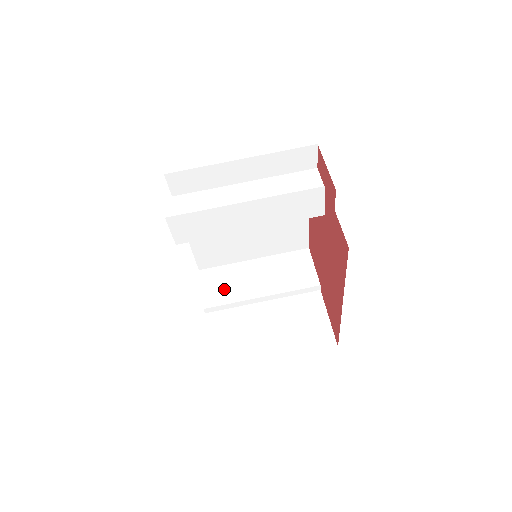
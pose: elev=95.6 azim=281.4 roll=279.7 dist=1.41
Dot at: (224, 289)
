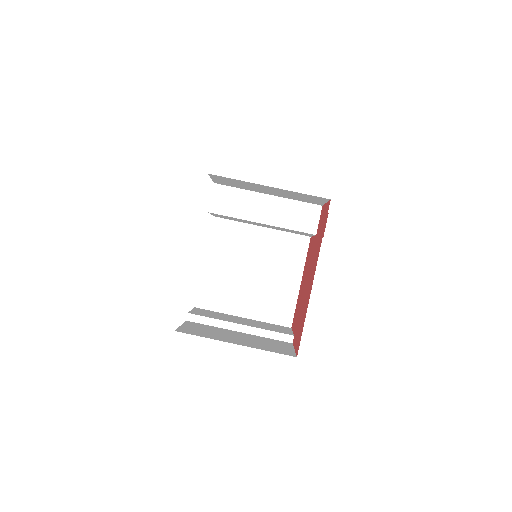
Dot at: (210, 315)
